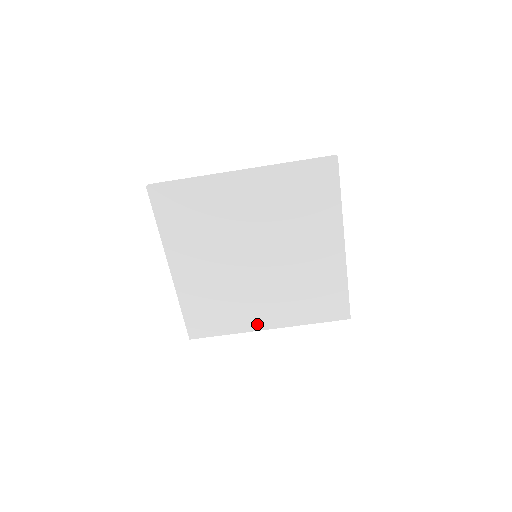
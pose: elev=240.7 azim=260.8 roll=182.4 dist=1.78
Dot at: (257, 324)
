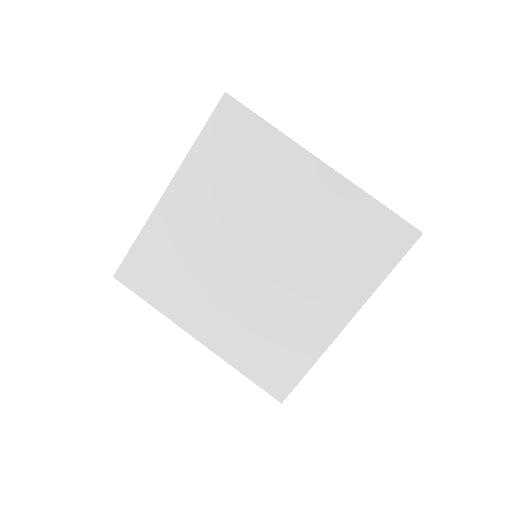
Dot at: (329, 329)
